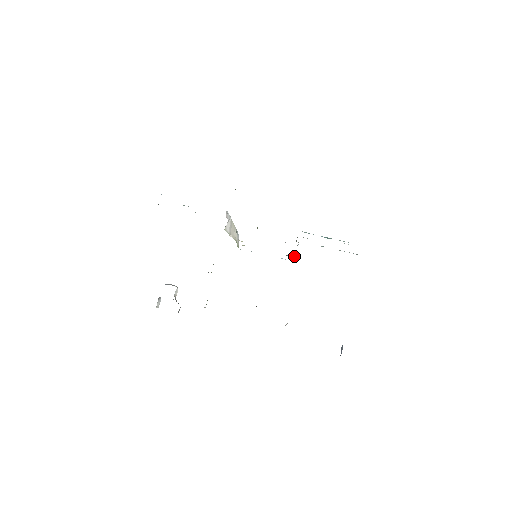
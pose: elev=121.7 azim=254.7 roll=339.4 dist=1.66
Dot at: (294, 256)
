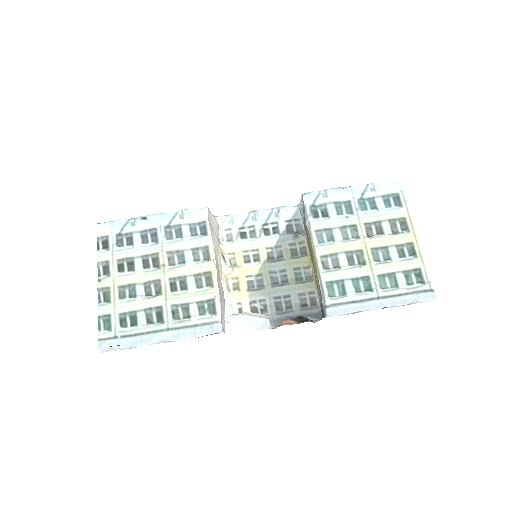
Dot at: occluded
